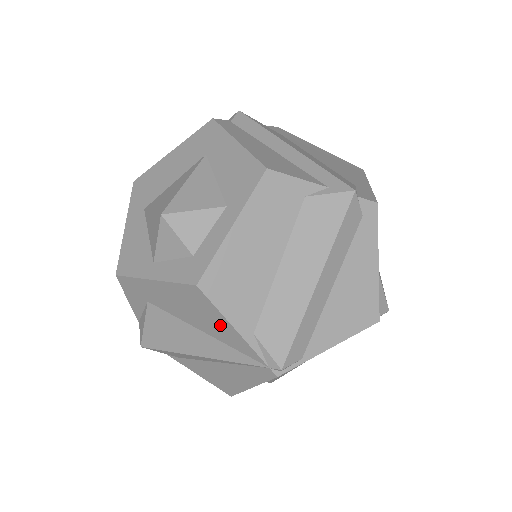
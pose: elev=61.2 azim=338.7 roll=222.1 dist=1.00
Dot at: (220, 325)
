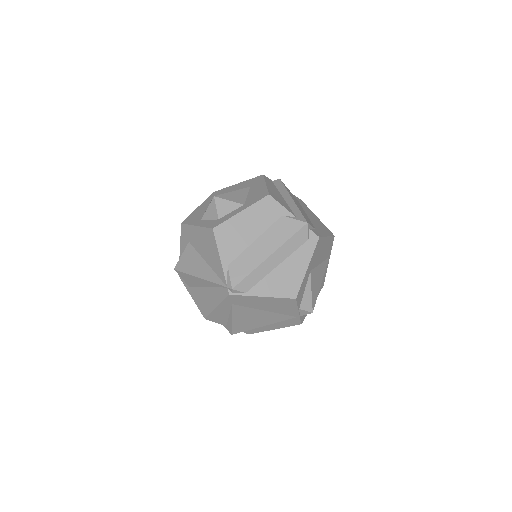
Dot at: (215, 256)
